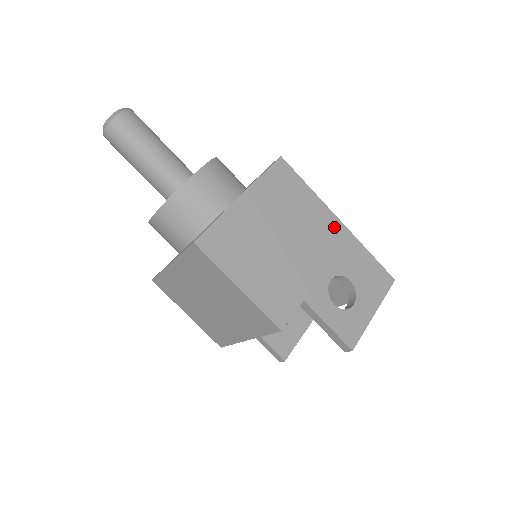
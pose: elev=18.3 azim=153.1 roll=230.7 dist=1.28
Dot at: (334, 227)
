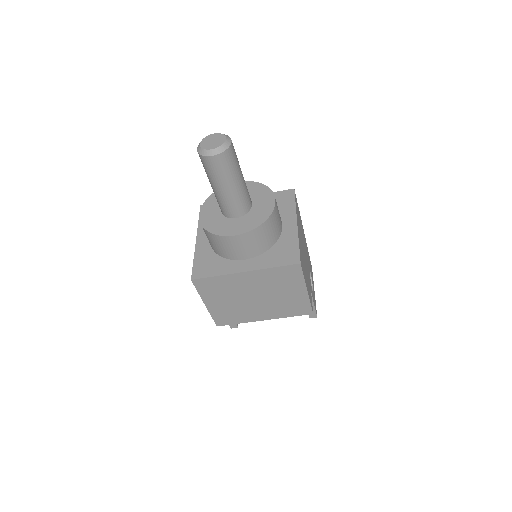
Dot at: occluded
